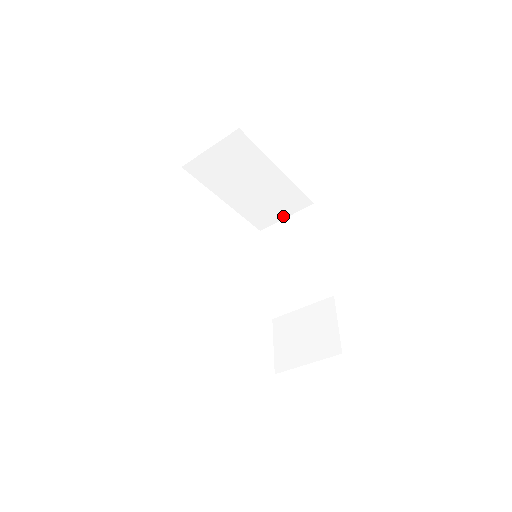
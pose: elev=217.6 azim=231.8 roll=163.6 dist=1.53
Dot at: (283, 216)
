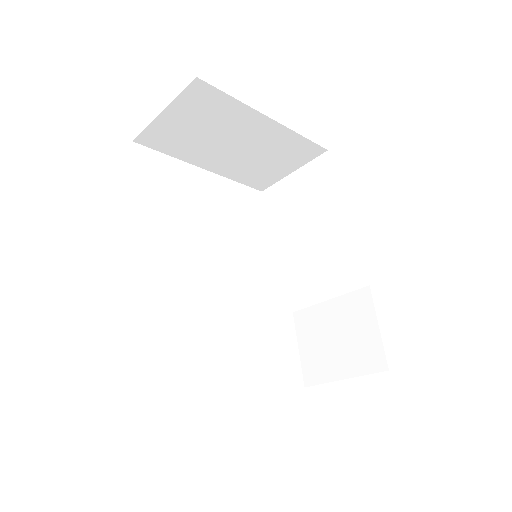
Dot at: (288, 171)
